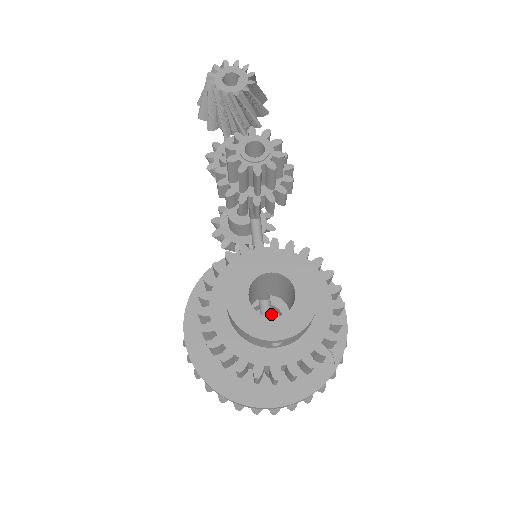
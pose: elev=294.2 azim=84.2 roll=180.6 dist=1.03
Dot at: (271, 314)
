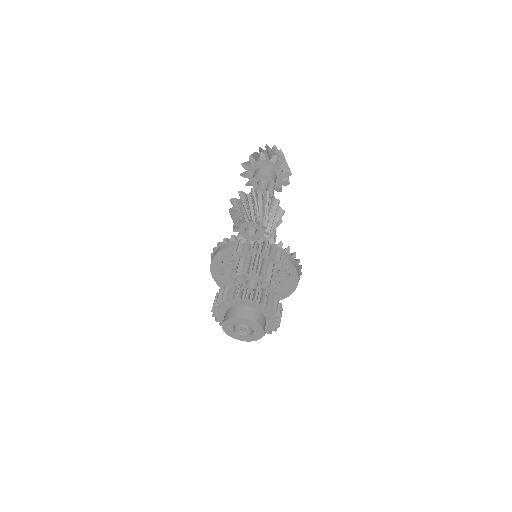
Dot at: occluded
